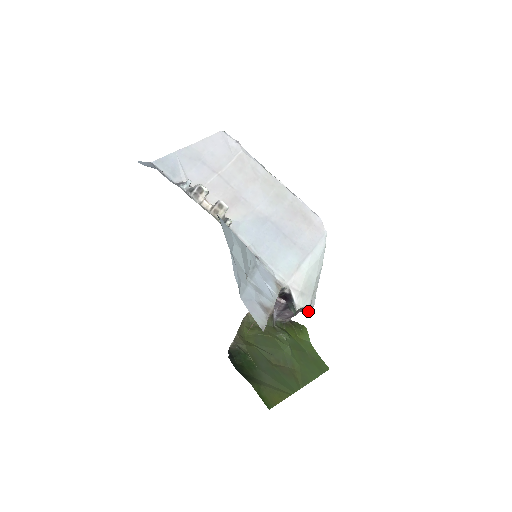
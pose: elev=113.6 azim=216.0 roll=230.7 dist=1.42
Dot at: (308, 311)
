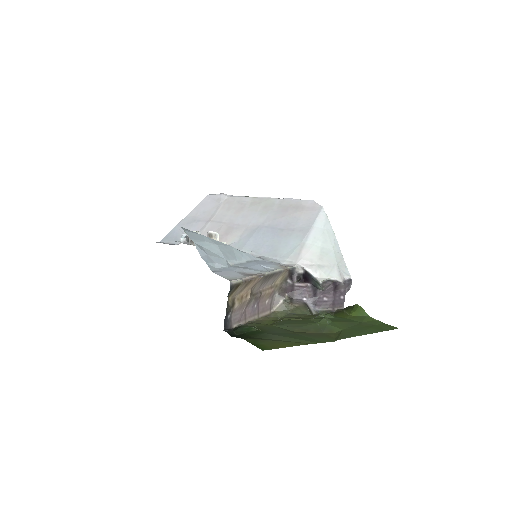
Dot at: (341, 282)
